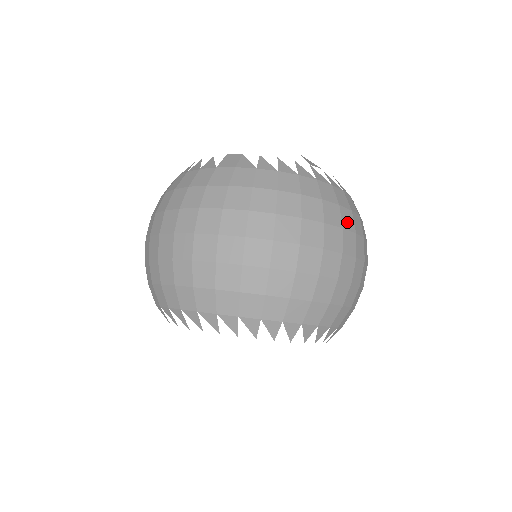
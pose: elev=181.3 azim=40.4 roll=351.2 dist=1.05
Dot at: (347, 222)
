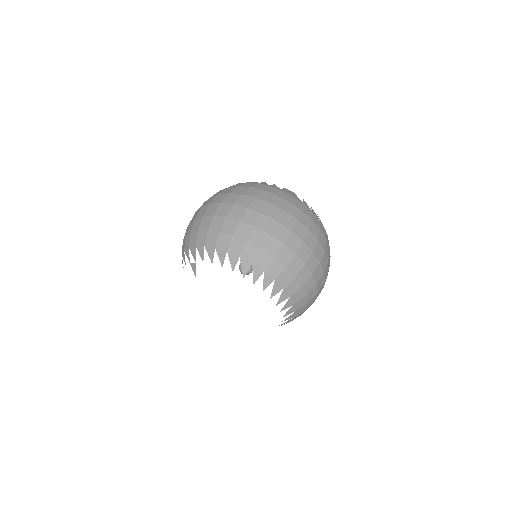
Dot at: (329, 259)
